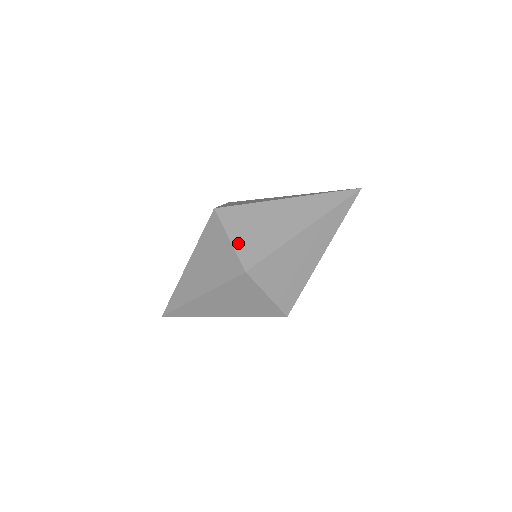
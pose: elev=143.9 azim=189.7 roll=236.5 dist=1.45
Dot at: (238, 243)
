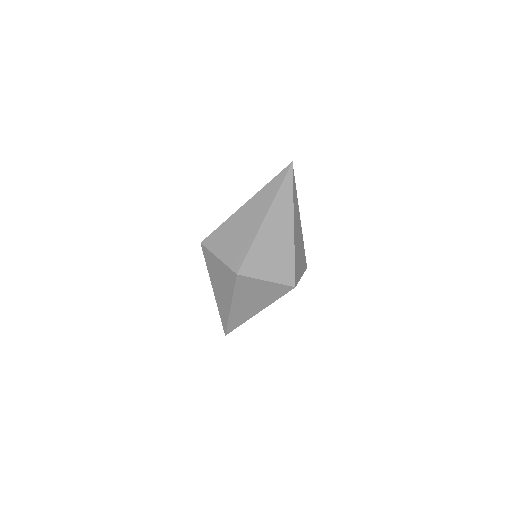
Dot at: (274, 278)
